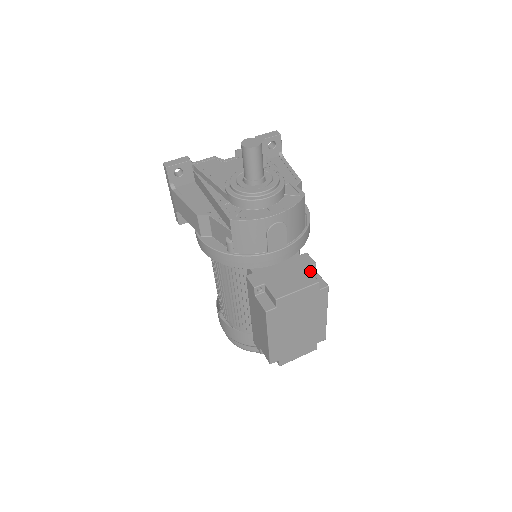
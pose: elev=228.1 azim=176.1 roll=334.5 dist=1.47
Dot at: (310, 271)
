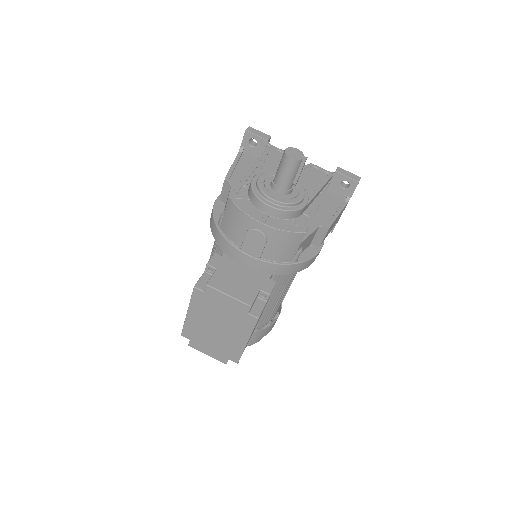
Dot at: (257, 294)
